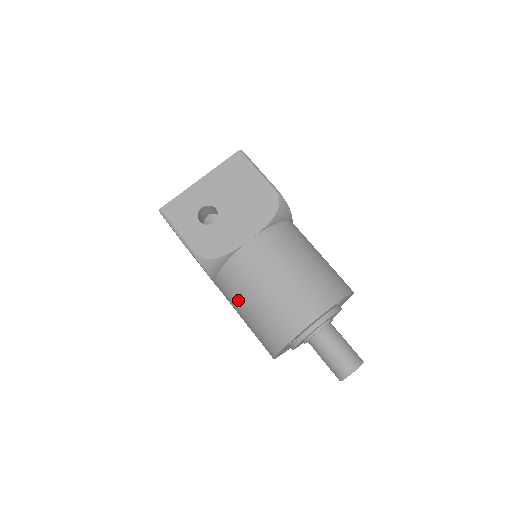
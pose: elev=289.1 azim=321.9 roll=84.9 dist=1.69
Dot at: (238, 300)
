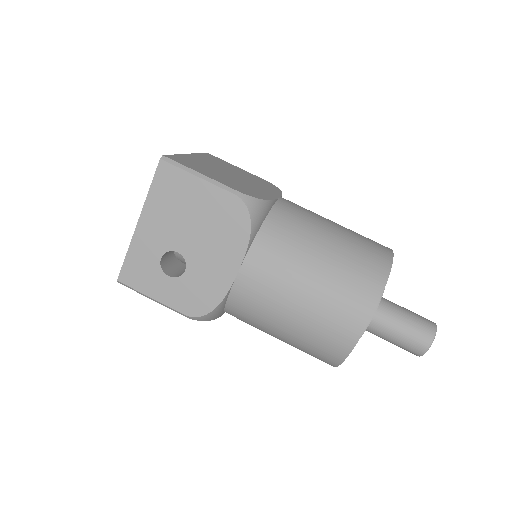
Dot at: occluded
